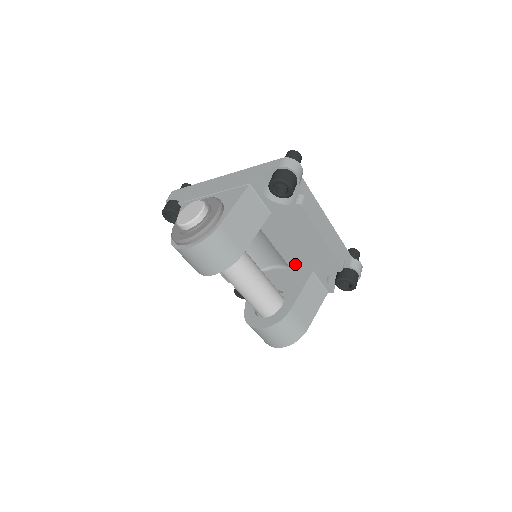
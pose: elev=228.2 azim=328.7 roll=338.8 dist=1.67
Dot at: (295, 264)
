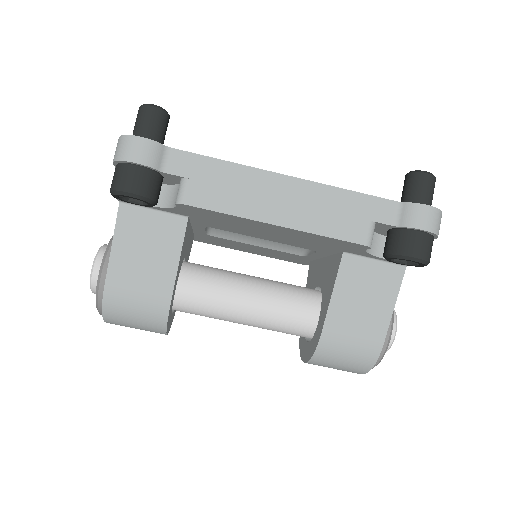
Dot at: (313, 248)
